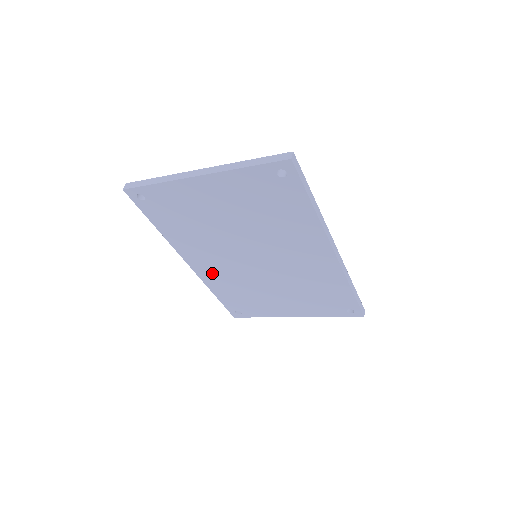
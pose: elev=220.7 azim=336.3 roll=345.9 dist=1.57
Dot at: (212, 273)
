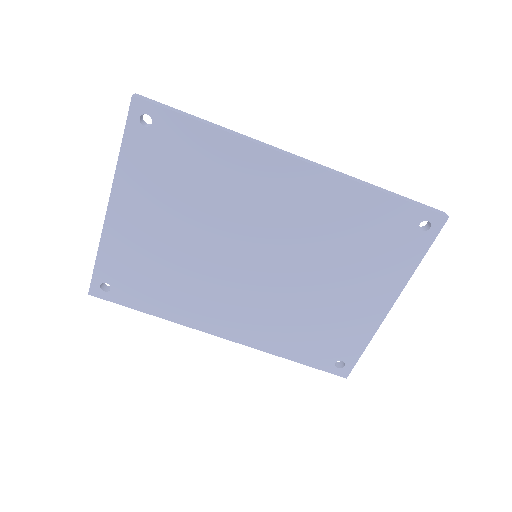
Dot at: (251, 327)
